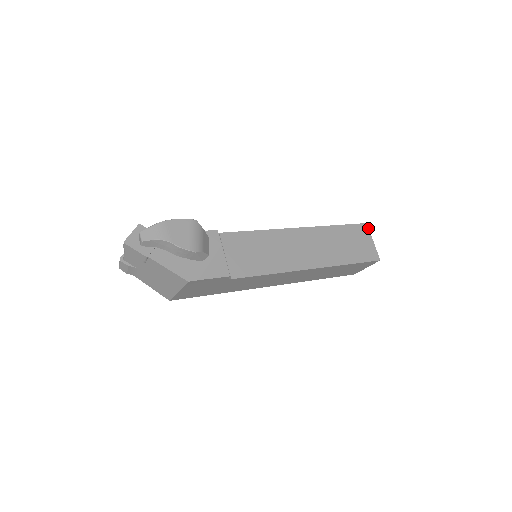
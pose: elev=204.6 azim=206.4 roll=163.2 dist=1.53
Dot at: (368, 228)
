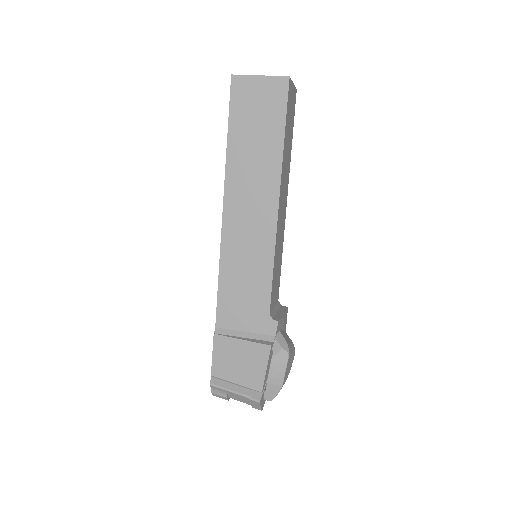
Dot at: occluded
